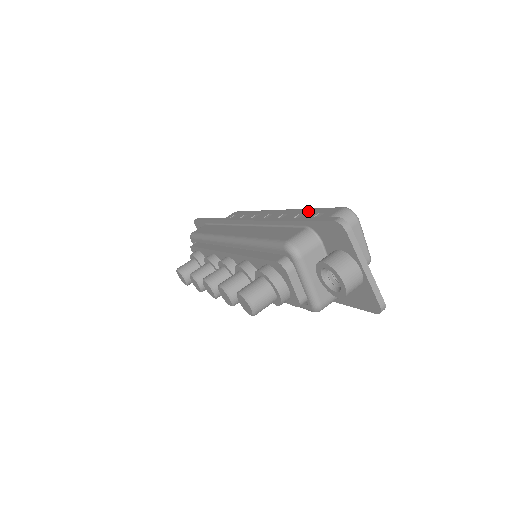
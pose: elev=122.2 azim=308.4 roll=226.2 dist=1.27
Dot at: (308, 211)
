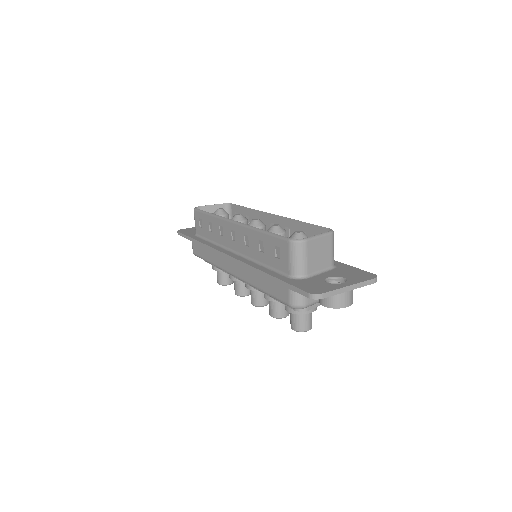
Dot at: (263, 238)
